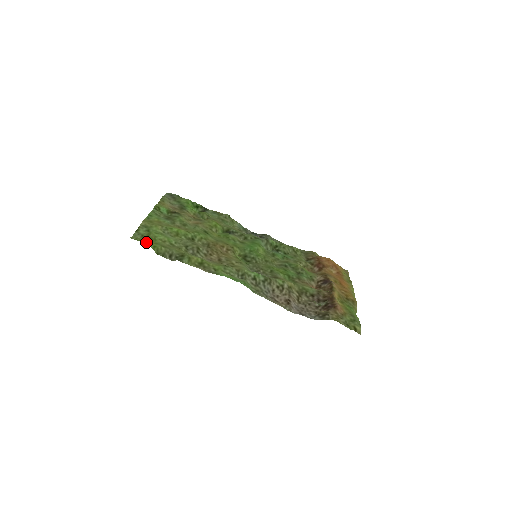
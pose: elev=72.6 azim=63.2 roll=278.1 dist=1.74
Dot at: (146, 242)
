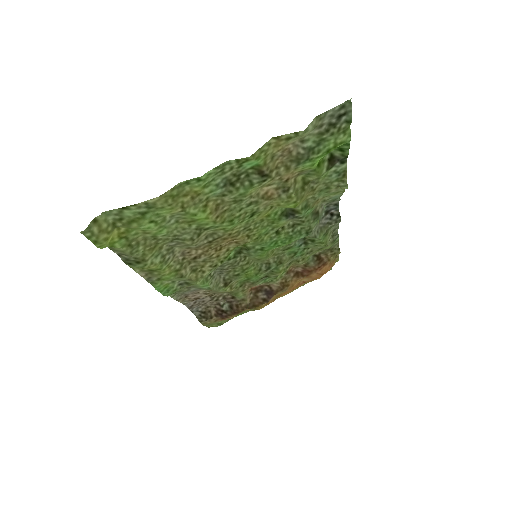
Dot at: (100, 247)
